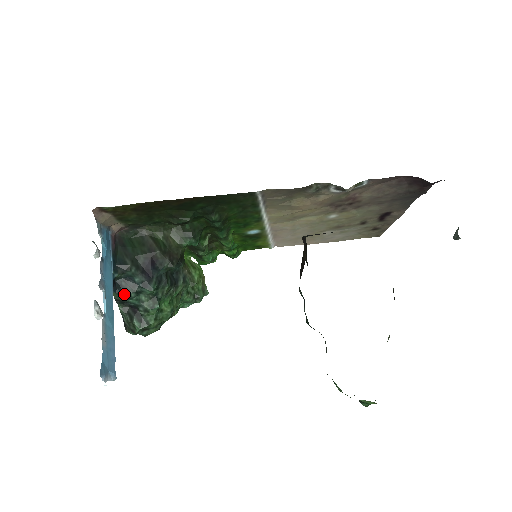
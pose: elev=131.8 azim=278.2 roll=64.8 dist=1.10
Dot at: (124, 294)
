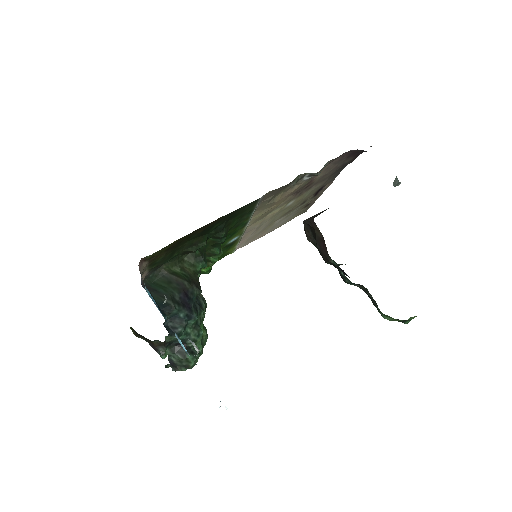
Dot at: (176, 333)
